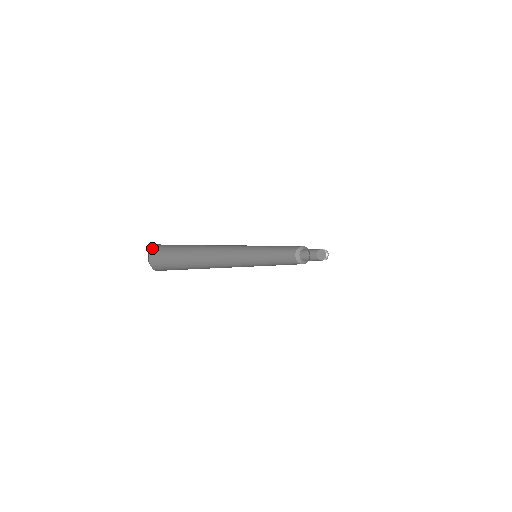
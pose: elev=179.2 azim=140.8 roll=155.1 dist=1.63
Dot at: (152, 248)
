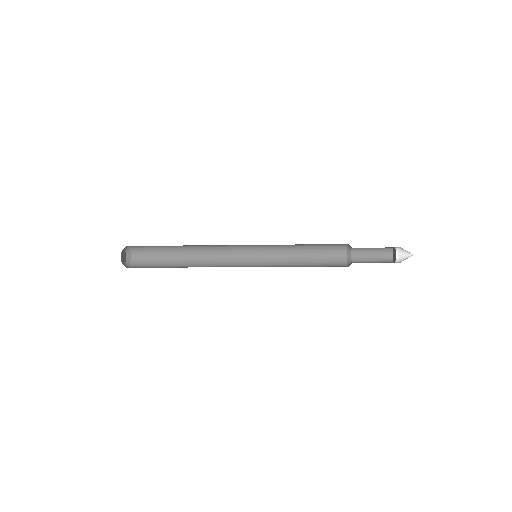
Dot at: (130, 247)
